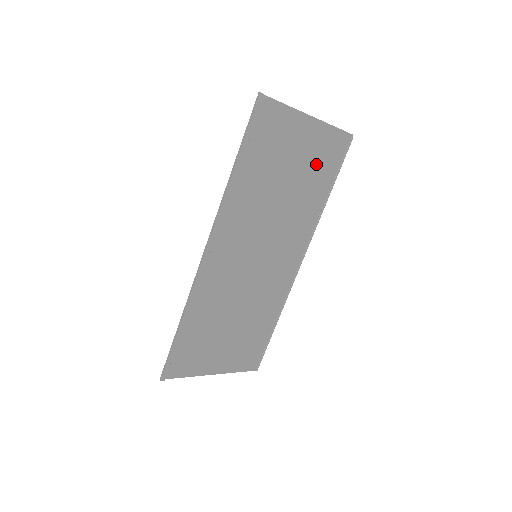
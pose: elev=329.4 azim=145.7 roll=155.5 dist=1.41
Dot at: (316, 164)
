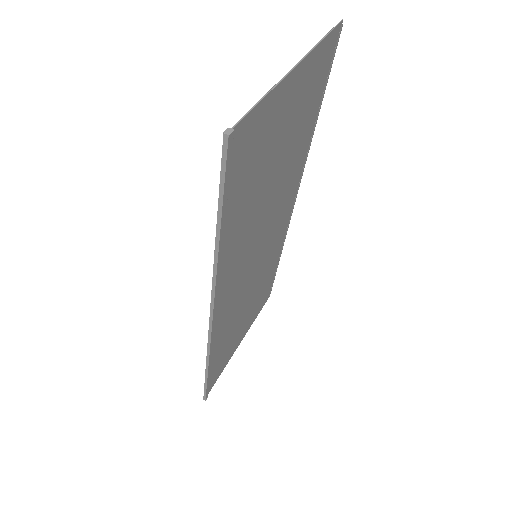
Dot at: (303, 110)
